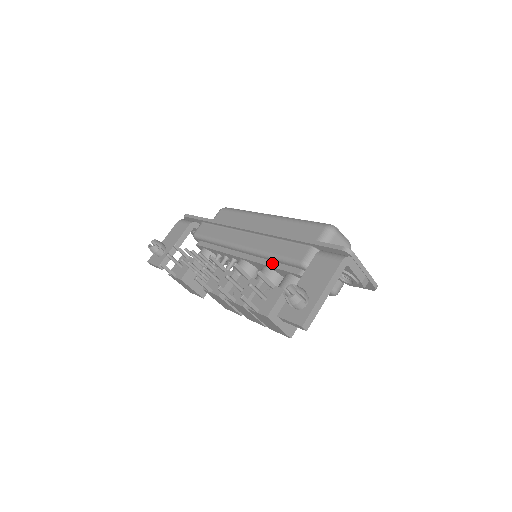
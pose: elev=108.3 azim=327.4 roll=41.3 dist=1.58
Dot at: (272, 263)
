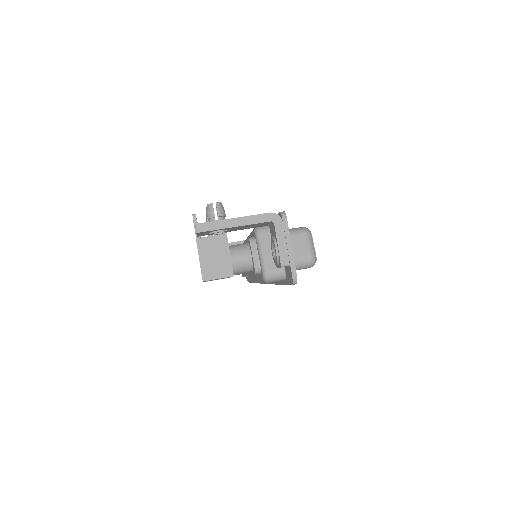
Dot at: occluded
